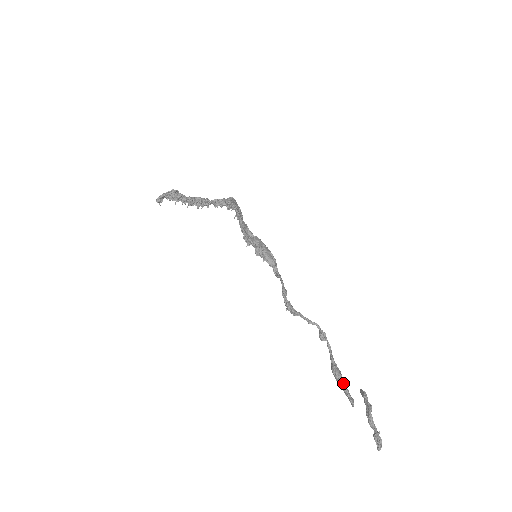
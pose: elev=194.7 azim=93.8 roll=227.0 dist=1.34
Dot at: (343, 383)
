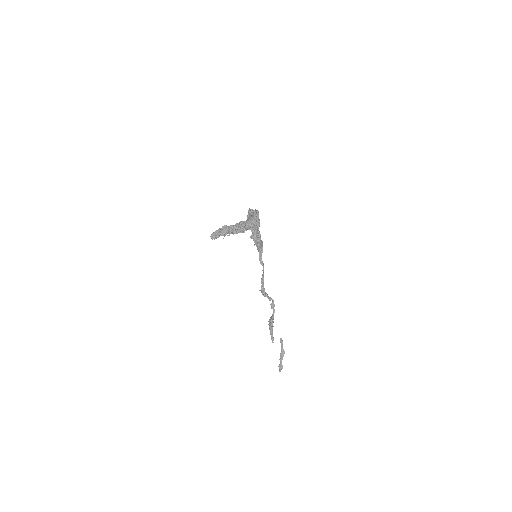
Dot at: (272, 330)
